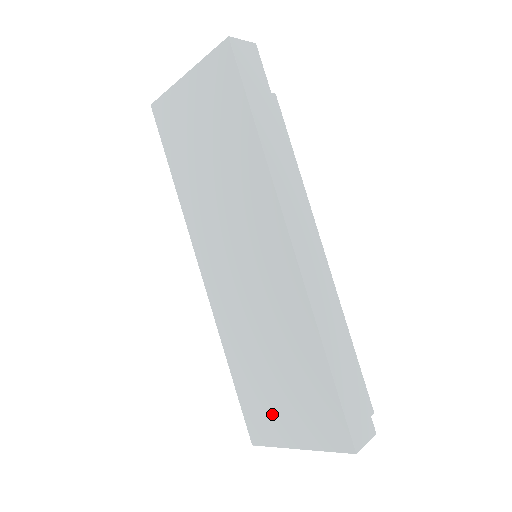
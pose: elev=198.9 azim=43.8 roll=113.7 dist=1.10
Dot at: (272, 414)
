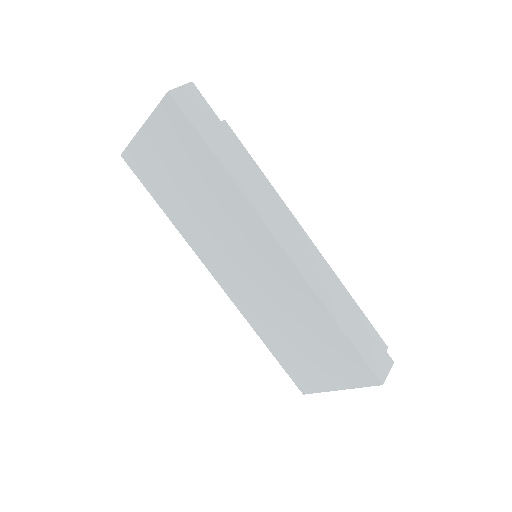
Dot at: (310, 371)
